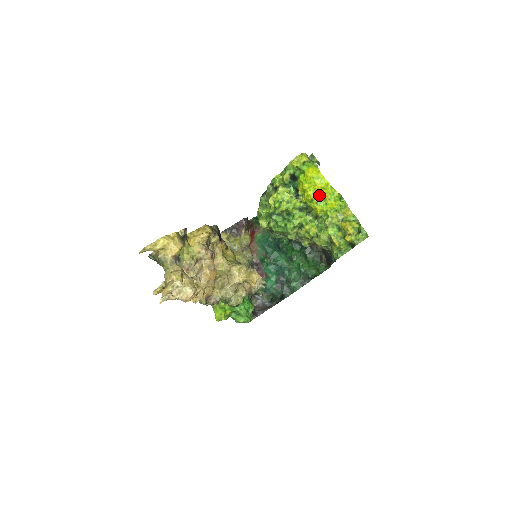
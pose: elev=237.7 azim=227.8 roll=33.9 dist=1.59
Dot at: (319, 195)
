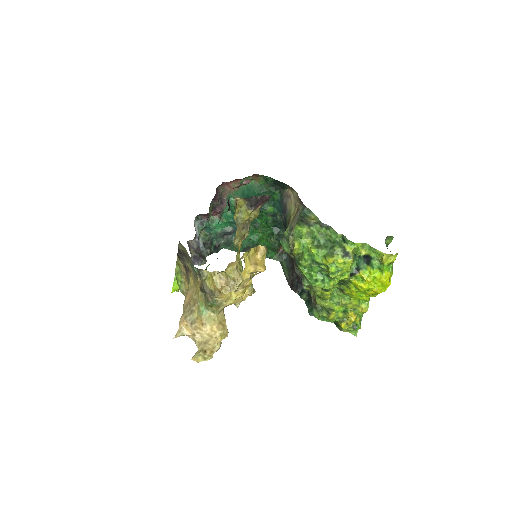
Dot at: (367, 291)
